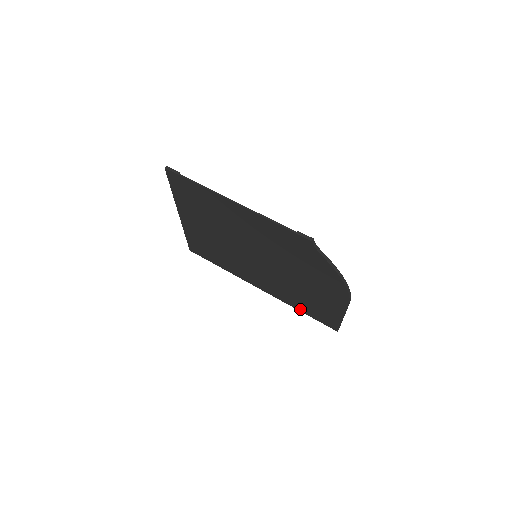
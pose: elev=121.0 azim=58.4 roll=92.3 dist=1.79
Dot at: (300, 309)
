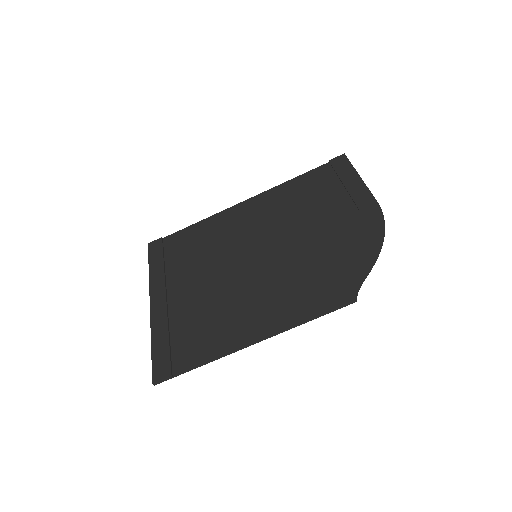
Dot at: (298, 181)
